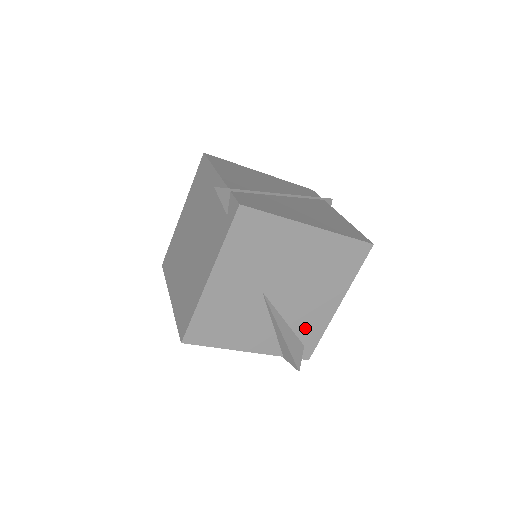
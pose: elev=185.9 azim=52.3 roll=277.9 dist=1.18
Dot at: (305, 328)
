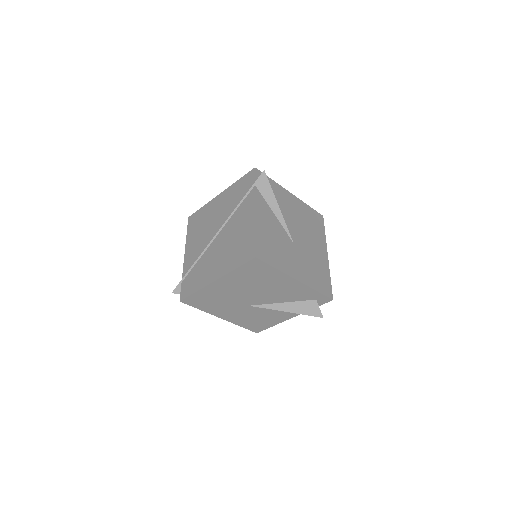
Dot at: (300, 296)
